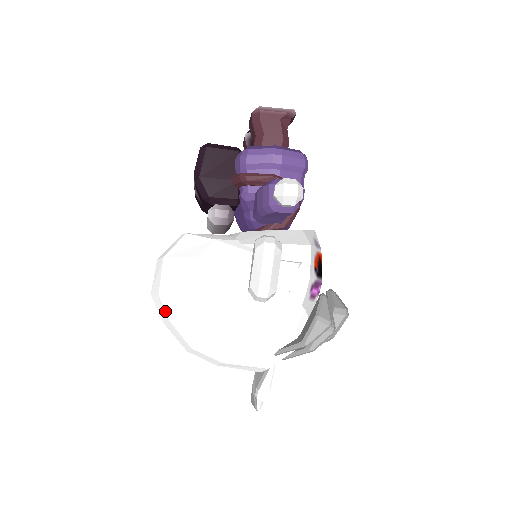
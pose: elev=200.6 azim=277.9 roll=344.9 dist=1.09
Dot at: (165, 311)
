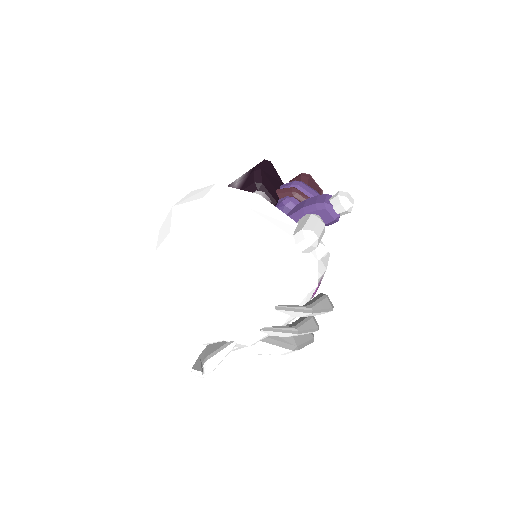
Dot at: (203, 211)
